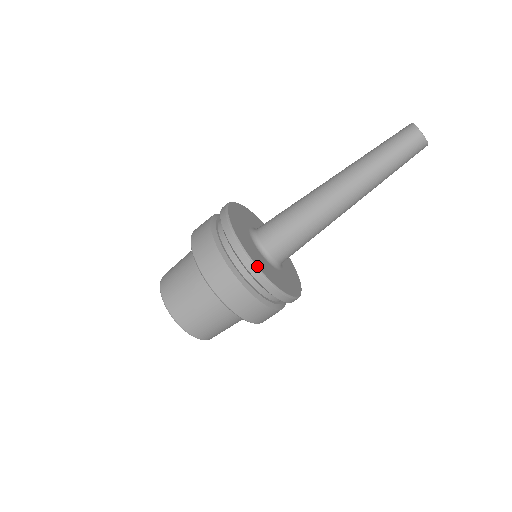
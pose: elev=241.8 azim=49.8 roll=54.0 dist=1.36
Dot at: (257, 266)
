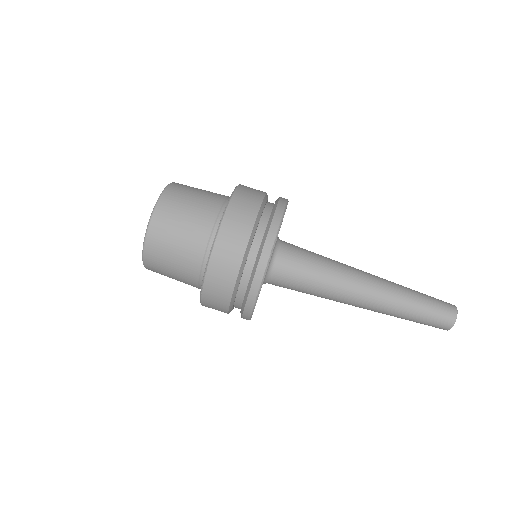
Dot at: occluded
